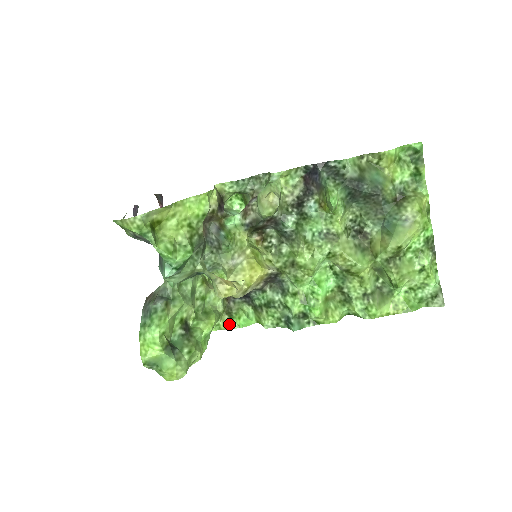
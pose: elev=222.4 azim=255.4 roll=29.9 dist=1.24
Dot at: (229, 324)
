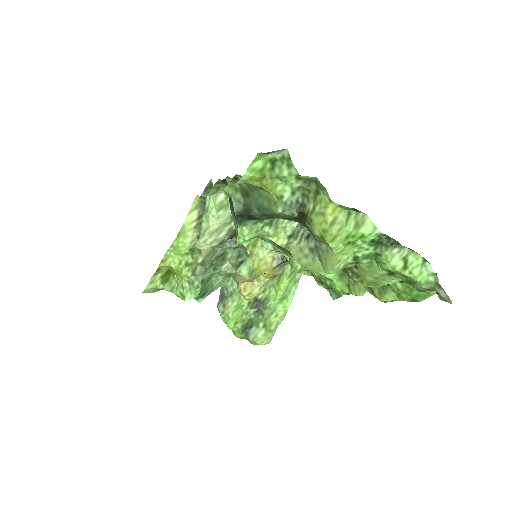
Dot at: (306, 272)
